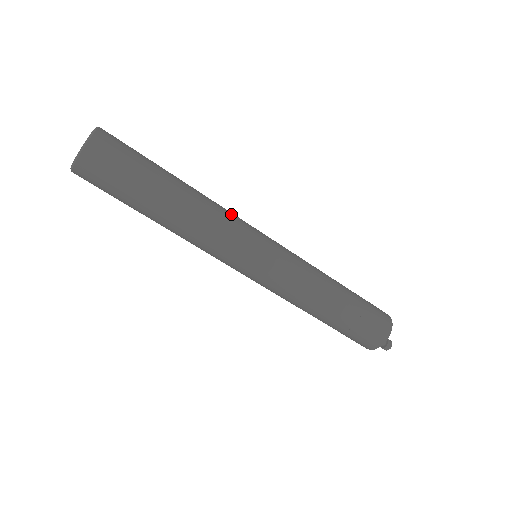
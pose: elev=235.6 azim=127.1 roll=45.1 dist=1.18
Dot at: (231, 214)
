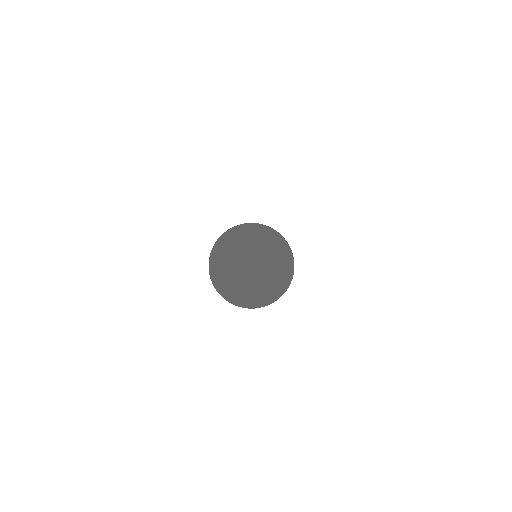
Dot at: occluded
